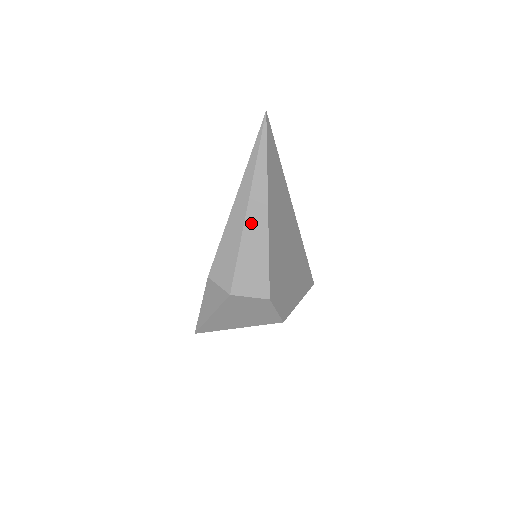
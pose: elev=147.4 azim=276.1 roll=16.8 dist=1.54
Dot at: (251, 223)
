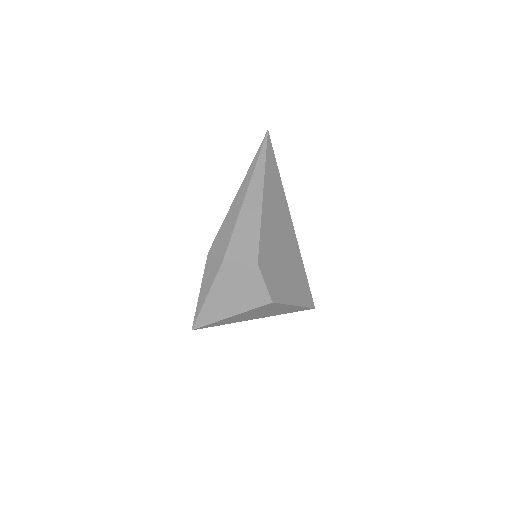
Dot at: (248, 203)
